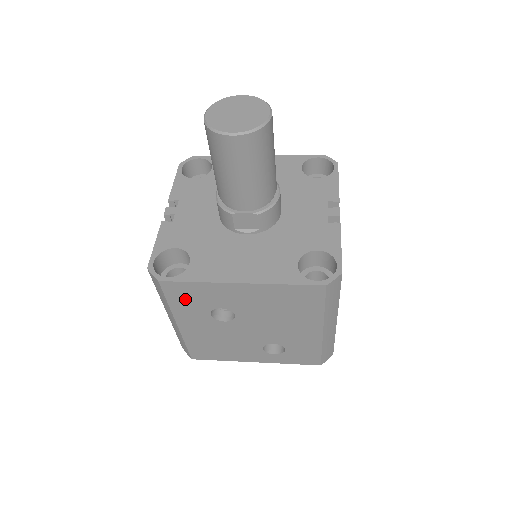
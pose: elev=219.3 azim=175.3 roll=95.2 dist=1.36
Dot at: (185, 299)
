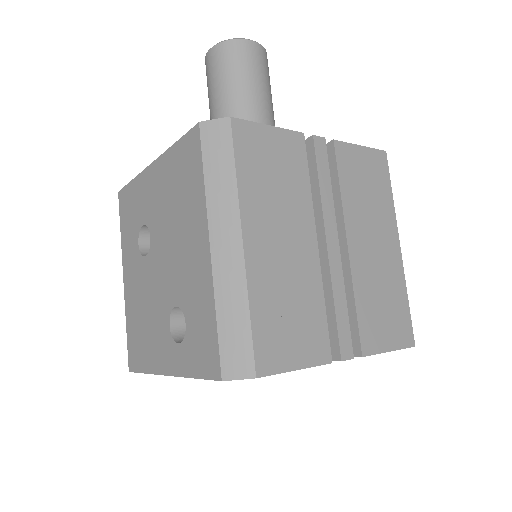
Dot at: (128, 218)
